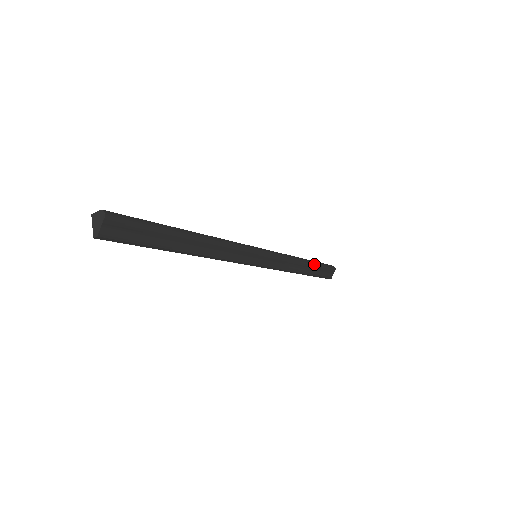
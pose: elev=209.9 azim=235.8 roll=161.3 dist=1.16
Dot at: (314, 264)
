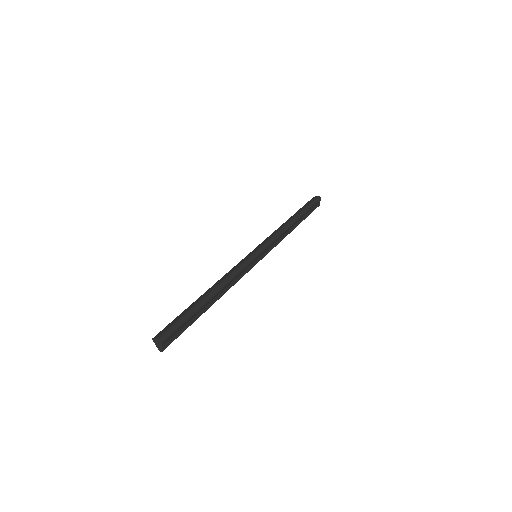
Dot at: (302, 215)
